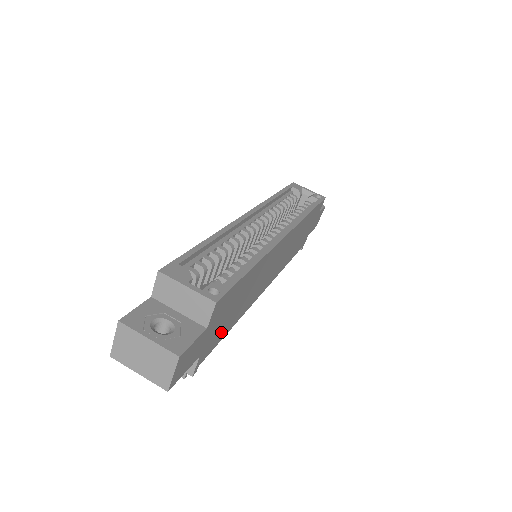
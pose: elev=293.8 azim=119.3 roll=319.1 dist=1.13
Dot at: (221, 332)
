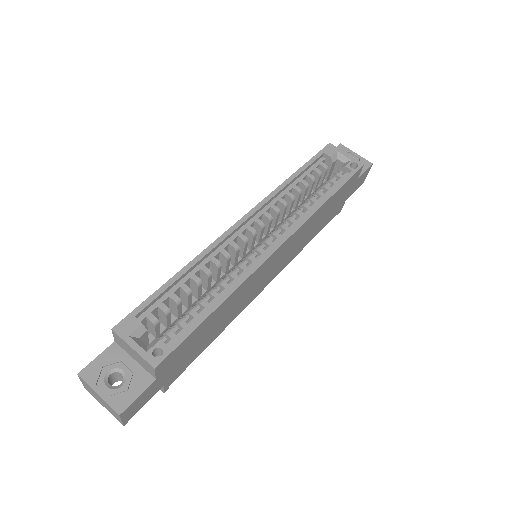
Dot at: (193, 355)
